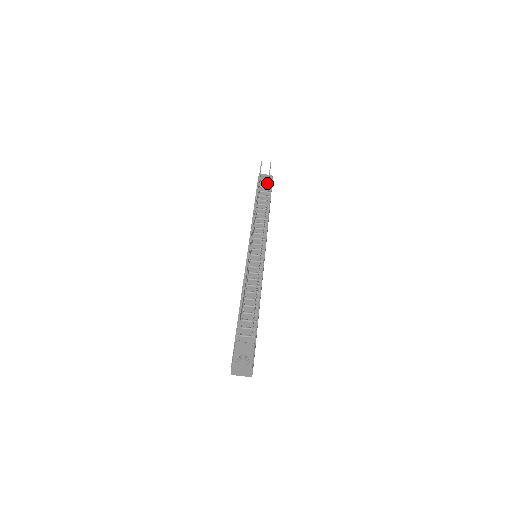
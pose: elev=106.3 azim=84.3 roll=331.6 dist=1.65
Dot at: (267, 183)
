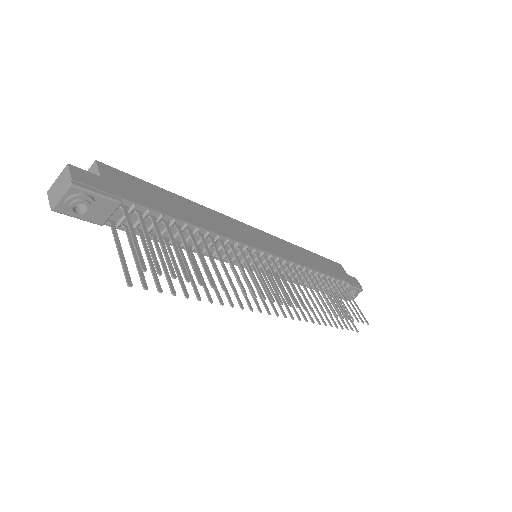
Dot at: (102, 207)
